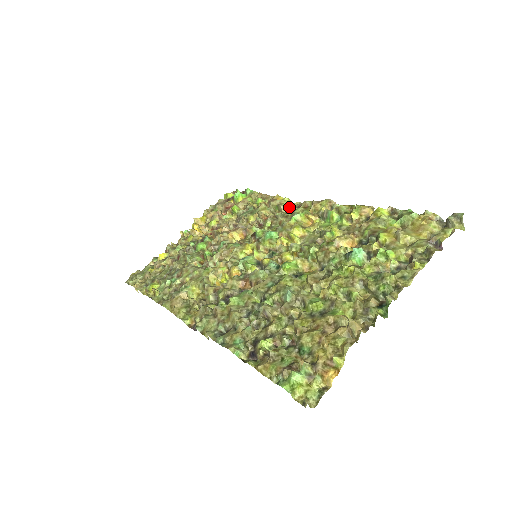
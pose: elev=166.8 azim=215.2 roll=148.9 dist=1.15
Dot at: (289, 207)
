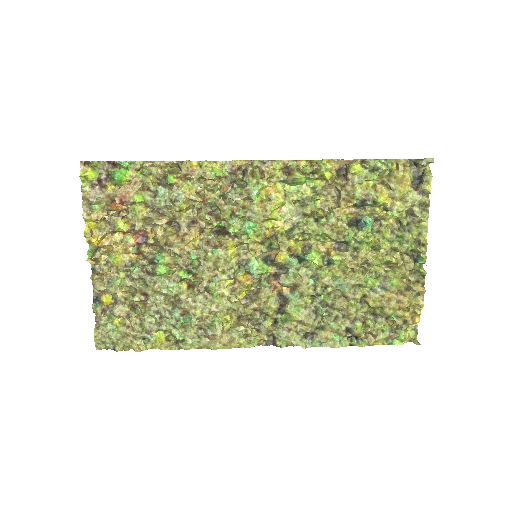
Dot at: (222, 175)
